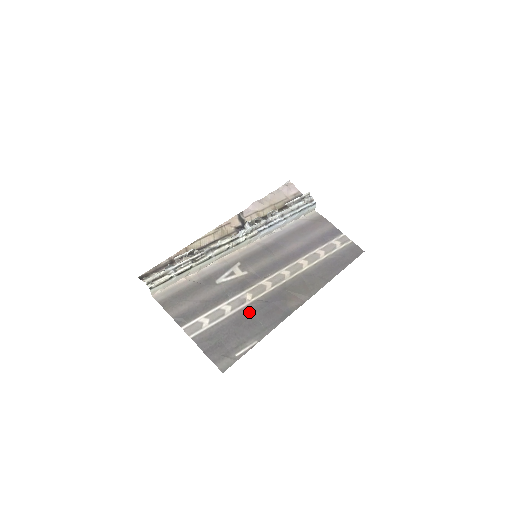
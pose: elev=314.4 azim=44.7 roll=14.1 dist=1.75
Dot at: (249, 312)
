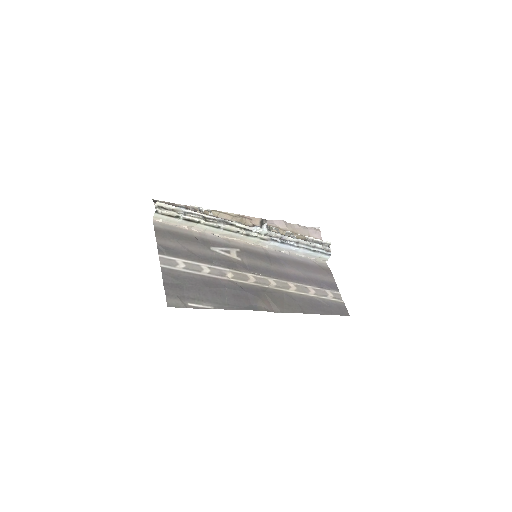
Dot at: (222, 284)
